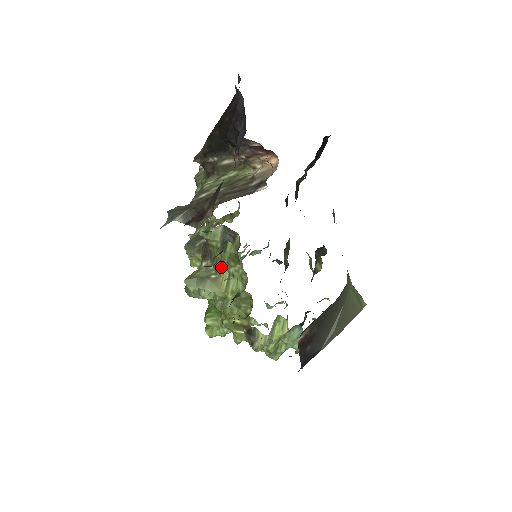
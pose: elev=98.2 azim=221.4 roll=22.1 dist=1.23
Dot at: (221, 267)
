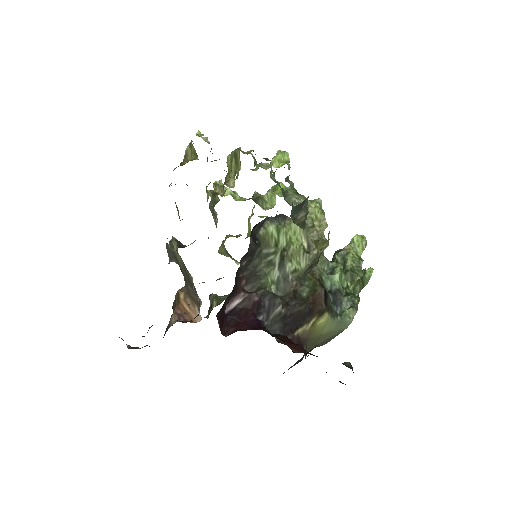
Dot at: occluded
